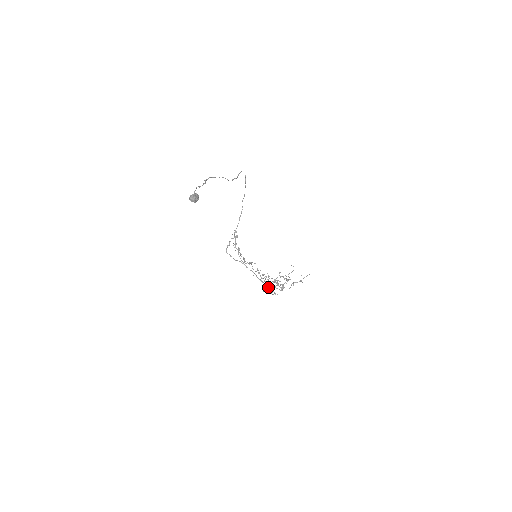
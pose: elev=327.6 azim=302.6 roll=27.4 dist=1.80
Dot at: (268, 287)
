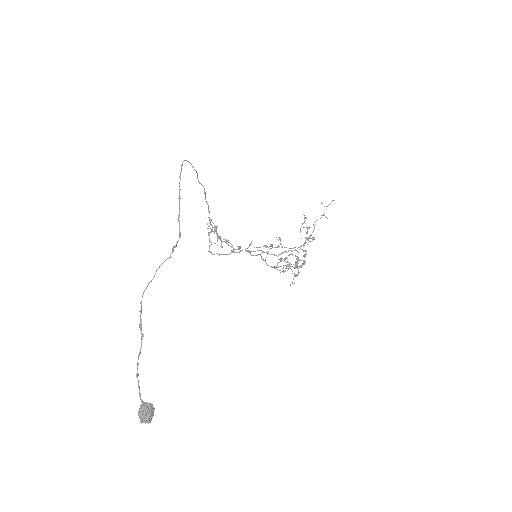
Dot at: occluded
